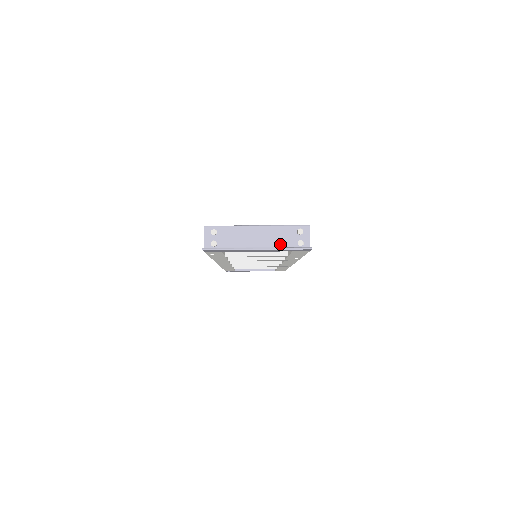
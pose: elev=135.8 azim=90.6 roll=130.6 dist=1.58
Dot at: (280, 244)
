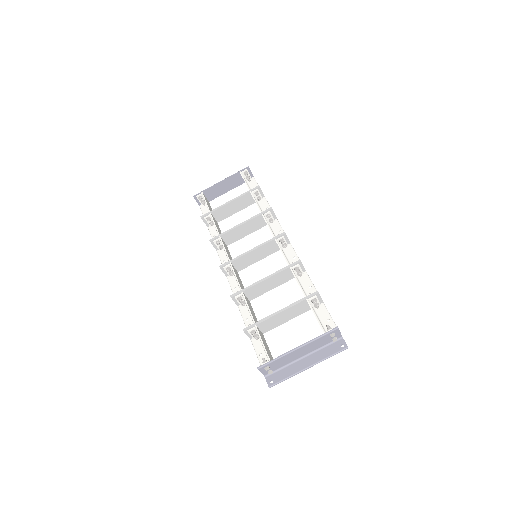
Dot at: (319, 347)
